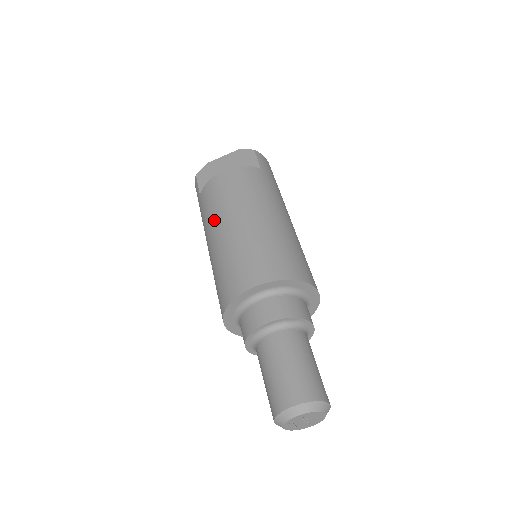
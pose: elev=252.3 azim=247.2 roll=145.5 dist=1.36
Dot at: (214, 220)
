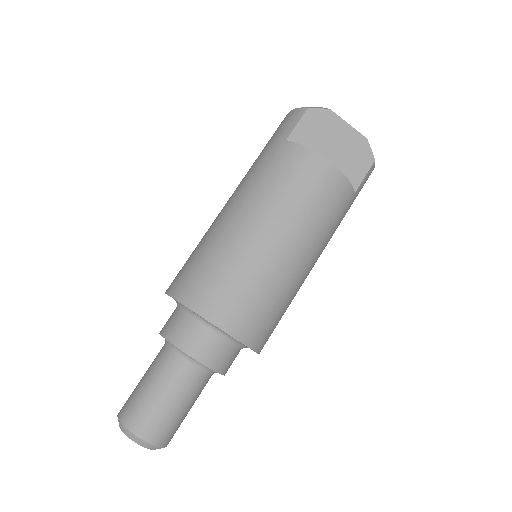
Dot at: (264, 202)
